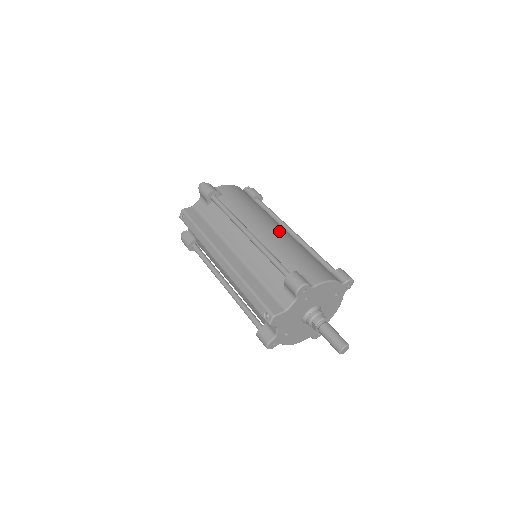
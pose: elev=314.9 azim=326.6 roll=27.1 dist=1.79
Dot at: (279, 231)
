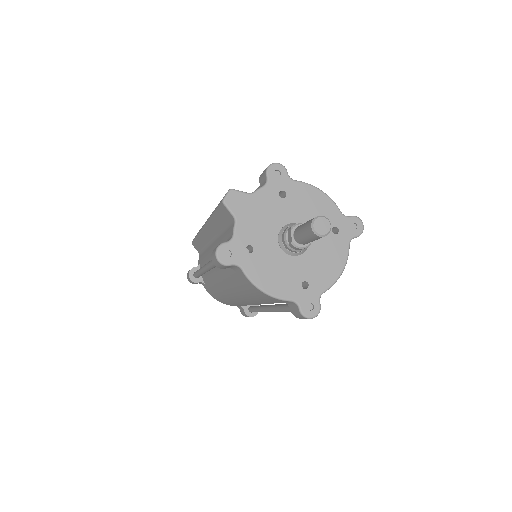
Dot at: occluded
